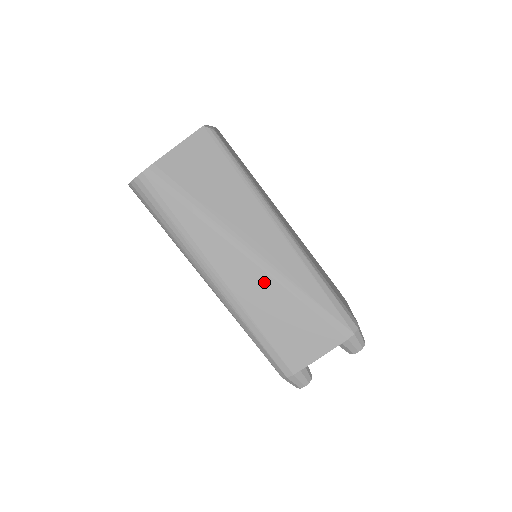
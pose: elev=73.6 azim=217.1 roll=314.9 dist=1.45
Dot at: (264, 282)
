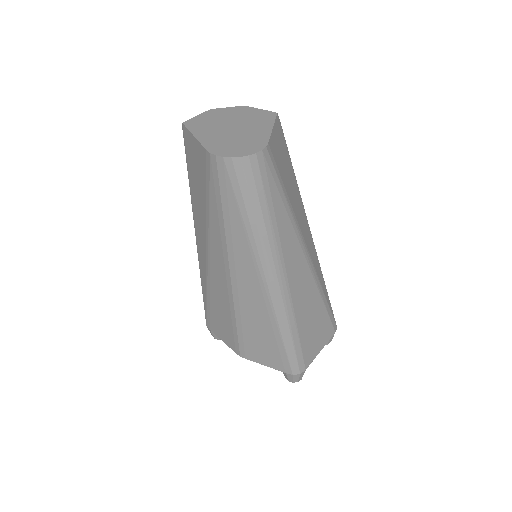
Dot at: (310, 285)
